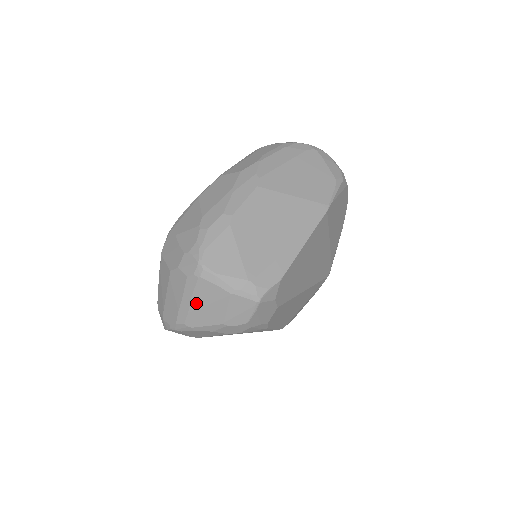
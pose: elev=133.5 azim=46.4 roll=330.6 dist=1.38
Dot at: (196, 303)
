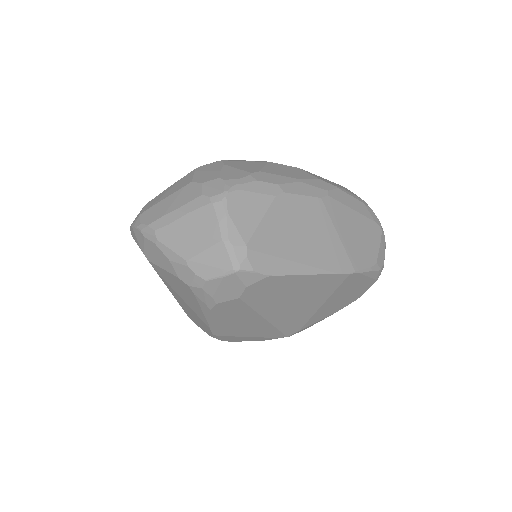
Dot at: (185, 222)
